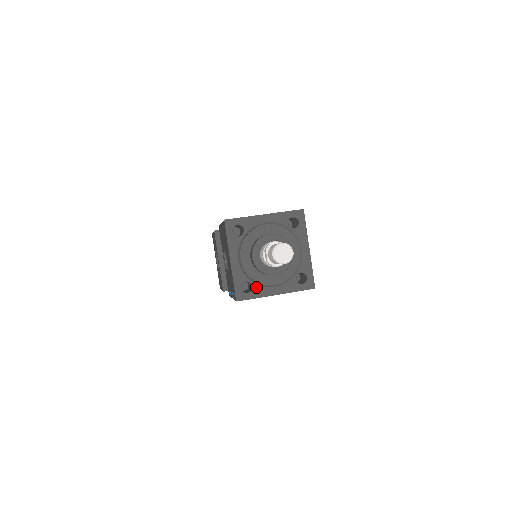
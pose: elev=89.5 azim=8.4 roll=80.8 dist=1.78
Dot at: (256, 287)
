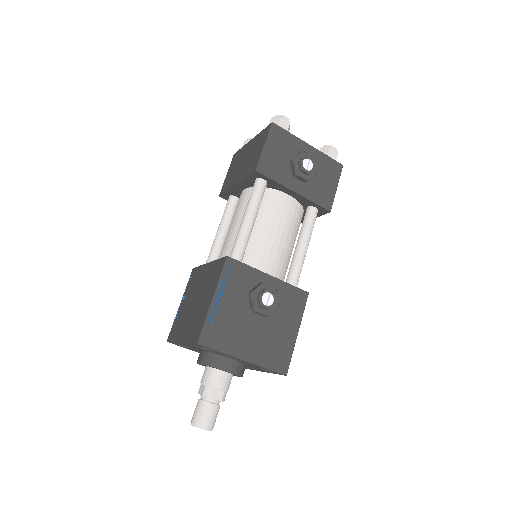
Dot at: occluded
